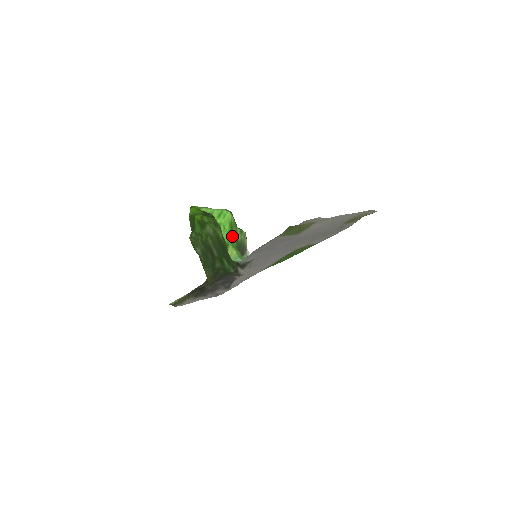
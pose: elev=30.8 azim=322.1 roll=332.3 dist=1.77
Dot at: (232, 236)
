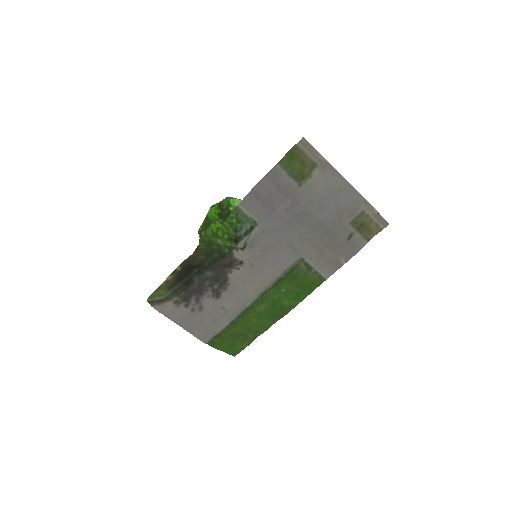
Dot at: occluded
